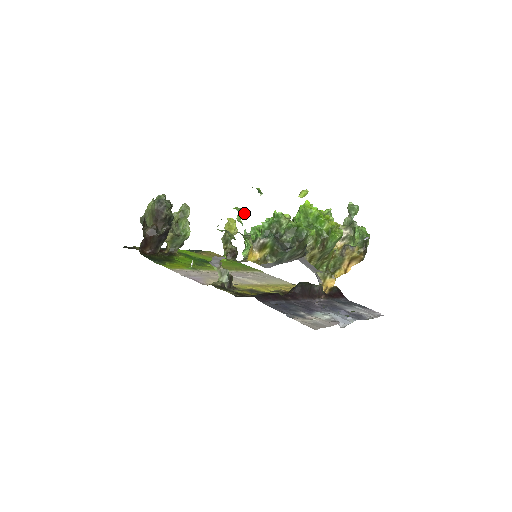
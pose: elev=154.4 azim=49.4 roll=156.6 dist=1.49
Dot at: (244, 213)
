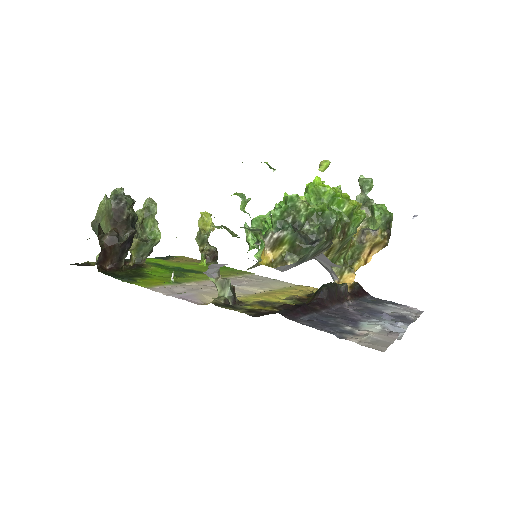
Dot at: (248, 200)
